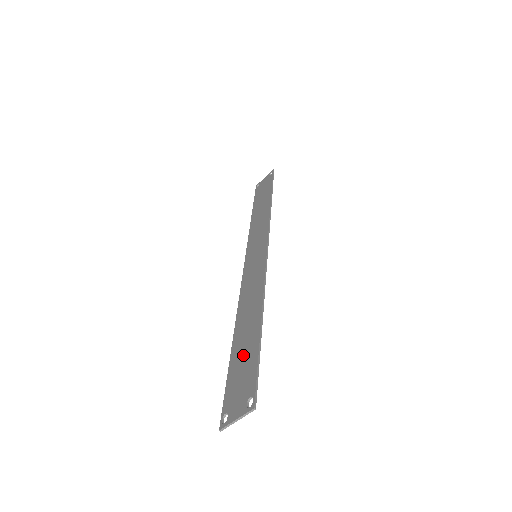
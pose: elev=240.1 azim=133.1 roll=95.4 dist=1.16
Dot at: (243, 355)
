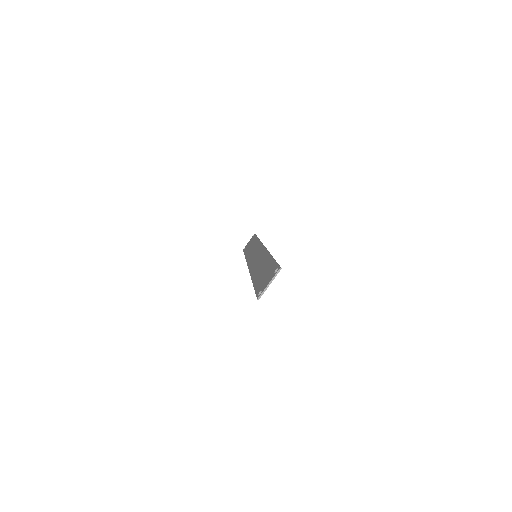
Dot at: (263, 273)
